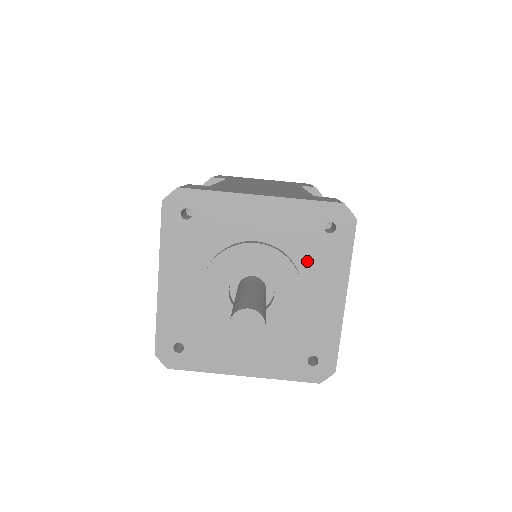
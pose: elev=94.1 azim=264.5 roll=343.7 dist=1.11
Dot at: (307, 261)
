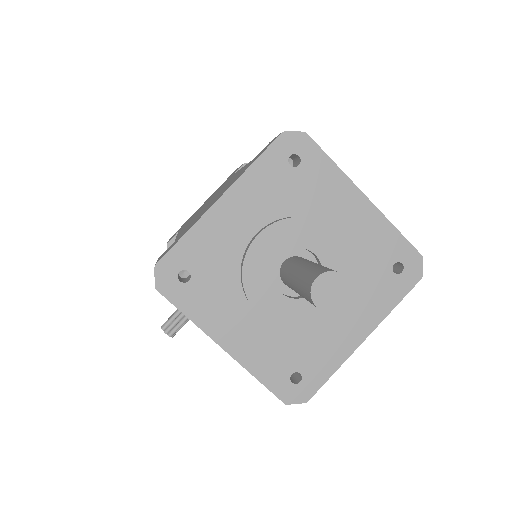
Dot at: (359, 282)
